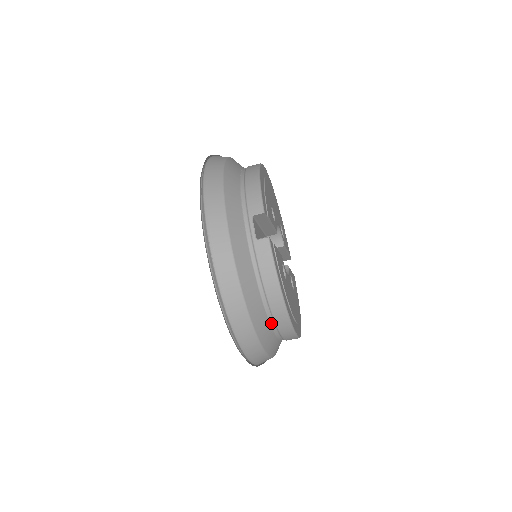
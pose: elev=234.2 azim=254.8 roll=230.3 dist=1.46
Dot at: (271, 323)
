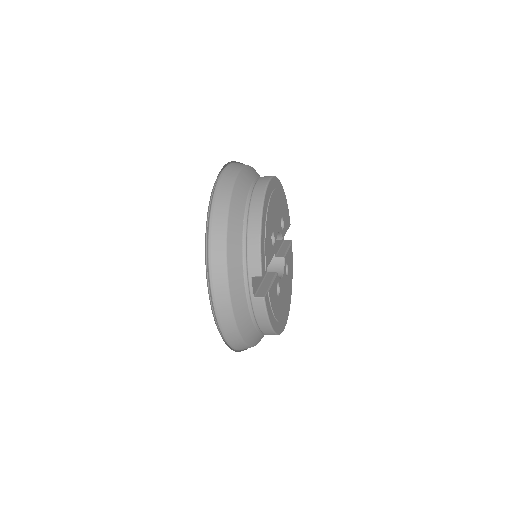
Dot at: (263, 333)
